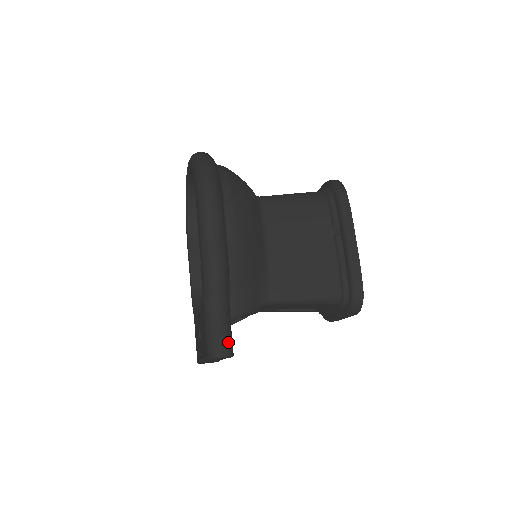
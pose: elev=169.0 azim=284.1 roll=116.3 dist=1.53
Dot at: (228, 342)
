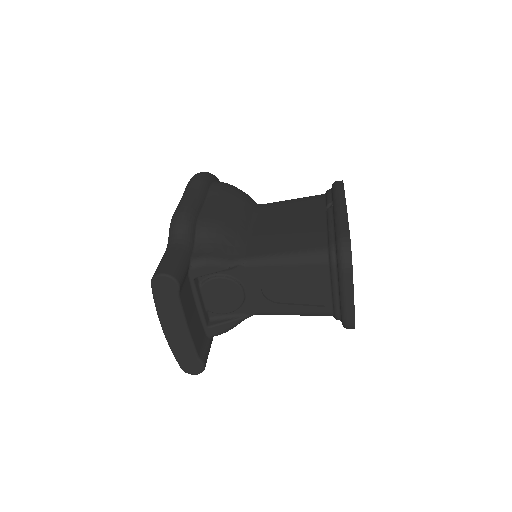
Dot at: (174, 267)
